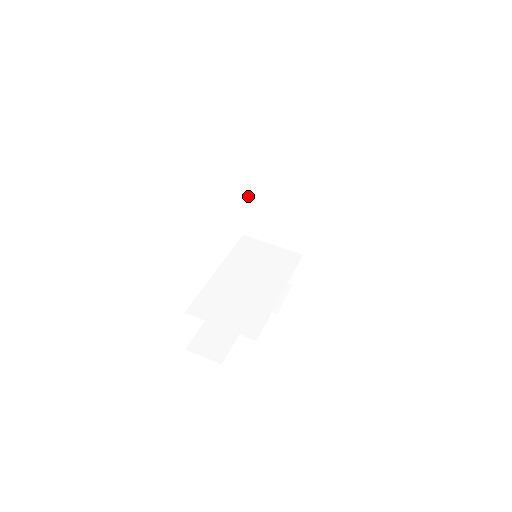
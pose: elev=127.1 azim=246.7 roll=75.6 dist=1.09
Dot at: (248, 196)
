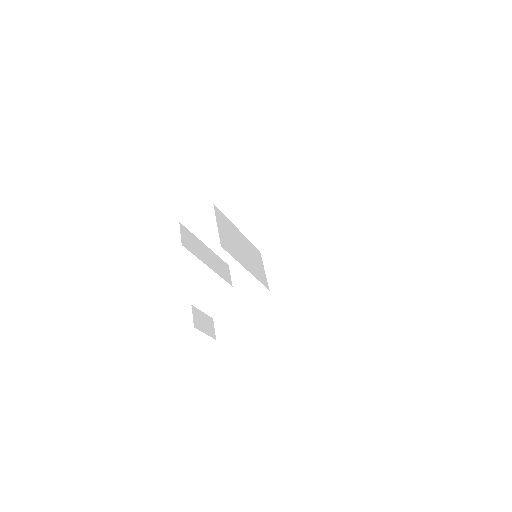
Dot at: (290, 239)
